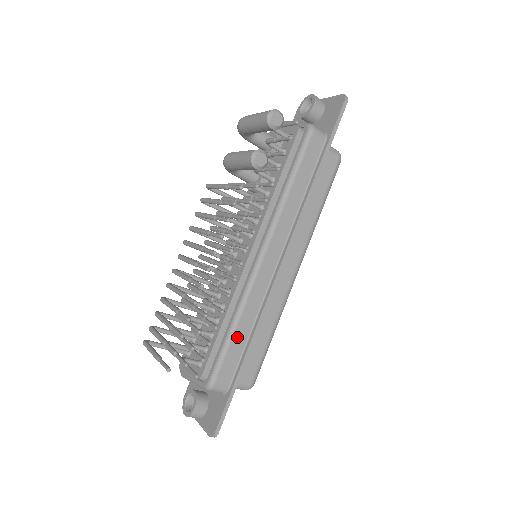
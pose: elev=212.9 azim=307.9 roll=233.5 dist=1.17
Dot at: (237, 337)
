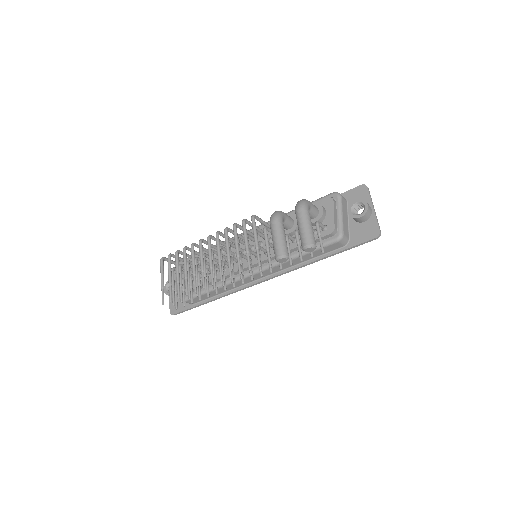
Dot at: (212, 293)
